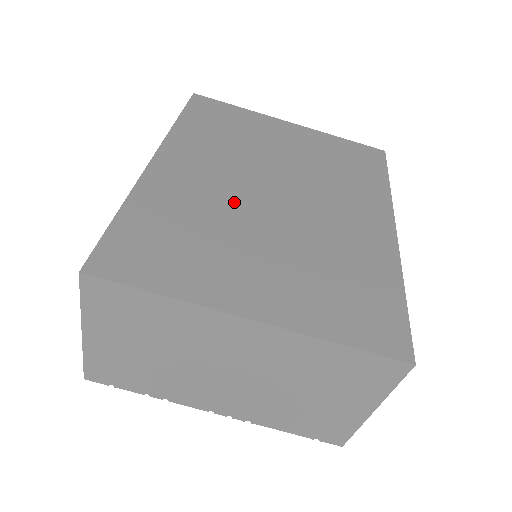
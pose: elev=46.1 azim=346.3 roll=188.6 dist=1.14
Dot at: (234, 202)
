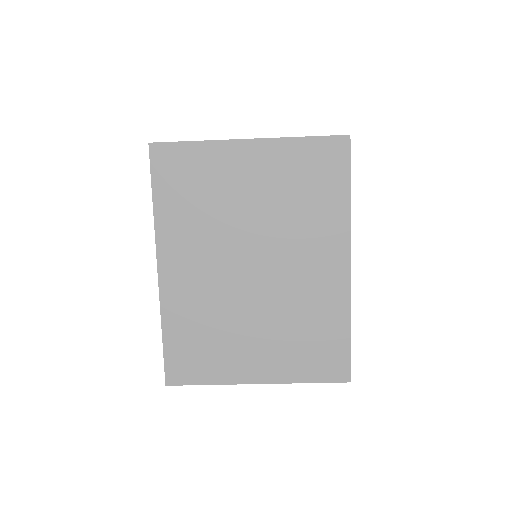
Dot at: (226, 292)
